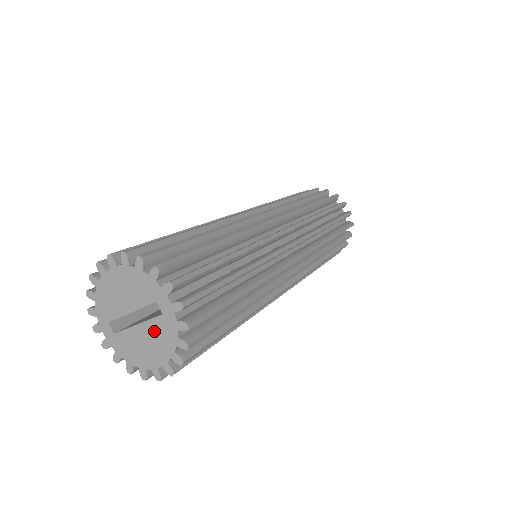
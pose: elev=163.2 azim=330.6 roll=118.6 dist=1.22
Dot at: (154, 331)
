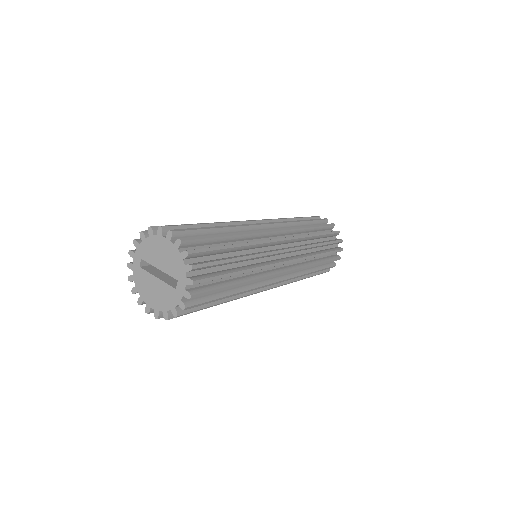
Dot at: (164, 291)
